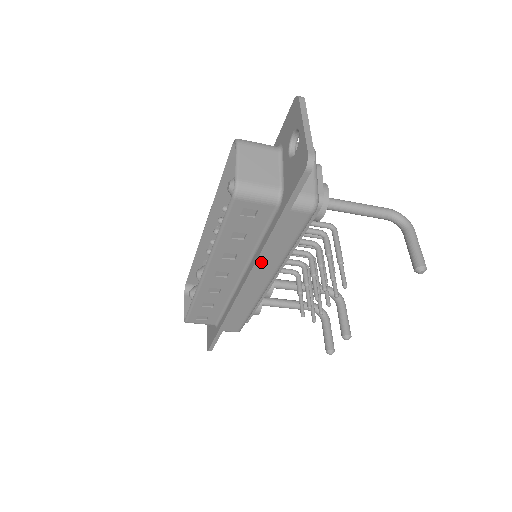
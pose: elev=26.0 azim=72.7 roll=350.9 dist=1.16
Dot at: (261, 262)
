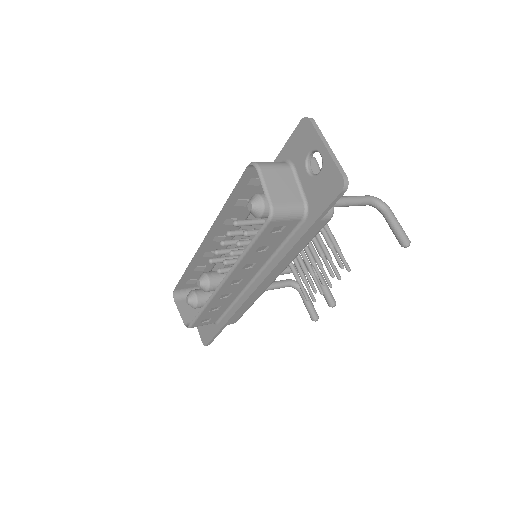
Dot at: occluded
